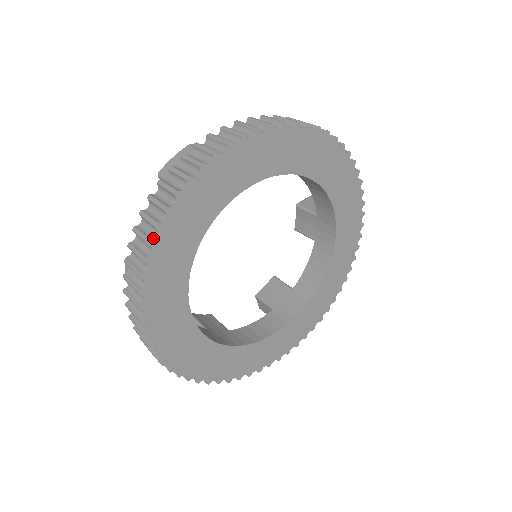
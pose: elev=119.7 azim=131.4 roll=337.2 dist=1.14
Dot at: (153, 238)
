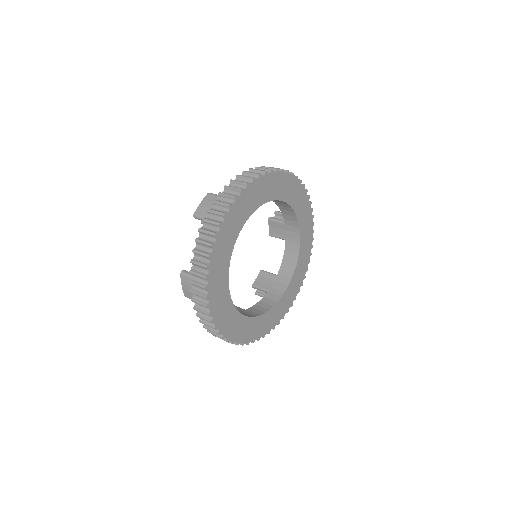
Dot at: (222, 336)
